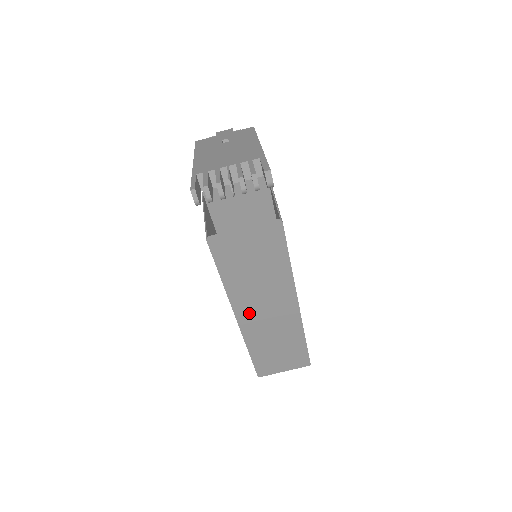
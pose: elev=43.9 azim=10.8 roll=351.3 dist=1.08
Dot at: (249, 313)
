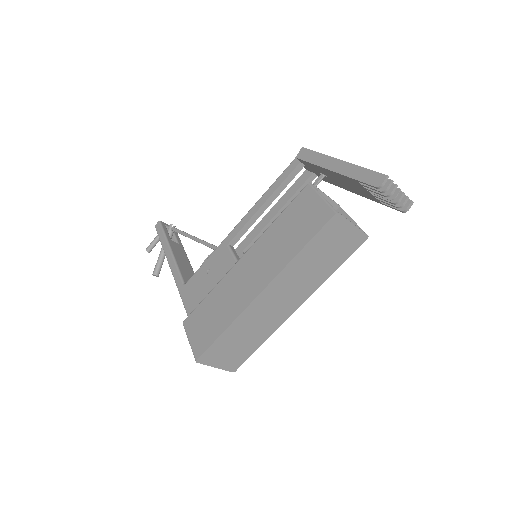
Dot at: (274, 291)
